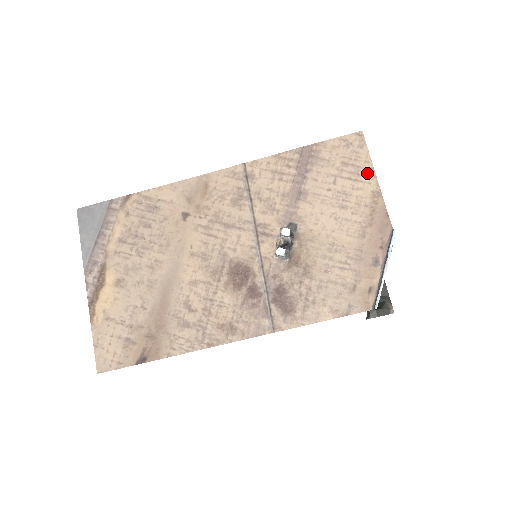
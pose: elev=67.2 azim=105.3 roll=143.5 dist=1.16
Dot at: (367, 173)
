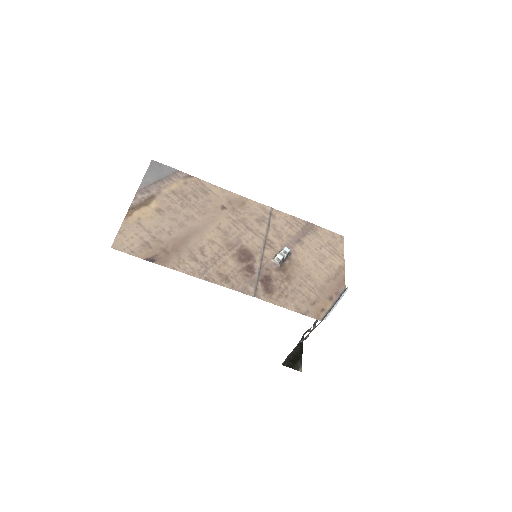
Dot at: (340, 255)
